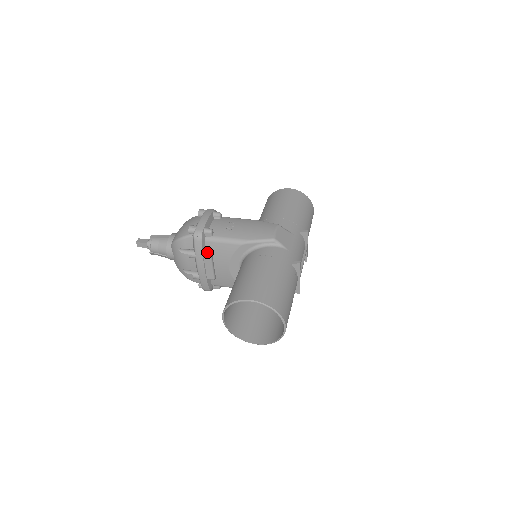
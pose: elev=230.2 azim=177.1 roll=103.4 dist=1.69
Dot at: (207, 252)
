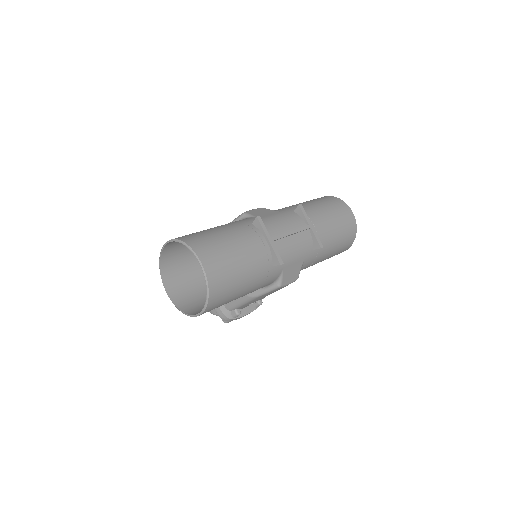
Dot at: occluded
